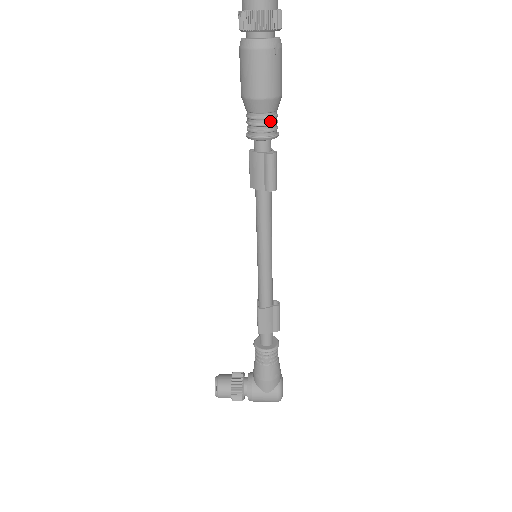
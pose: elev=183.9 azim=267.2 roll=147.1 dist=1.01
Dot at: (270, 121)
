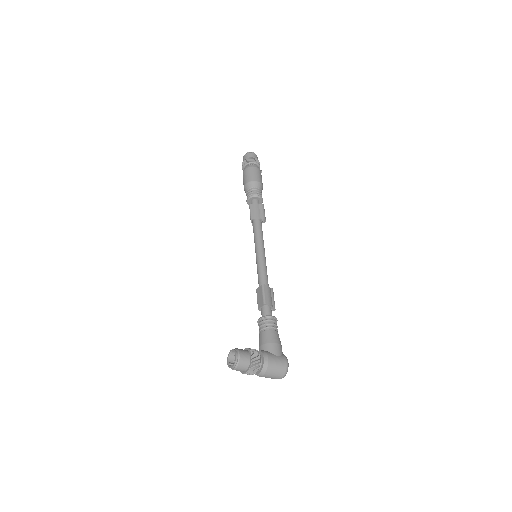
Dot at: (261, 193)
